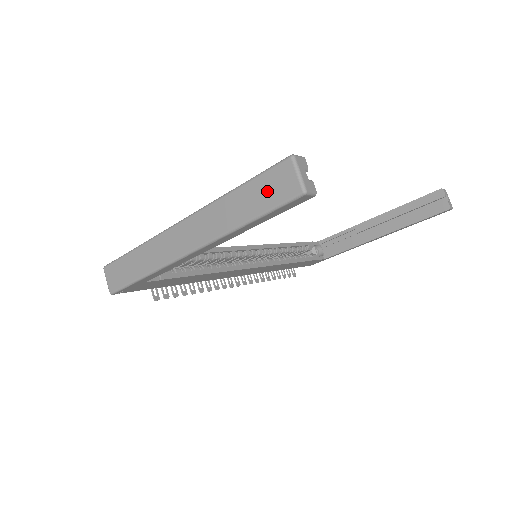
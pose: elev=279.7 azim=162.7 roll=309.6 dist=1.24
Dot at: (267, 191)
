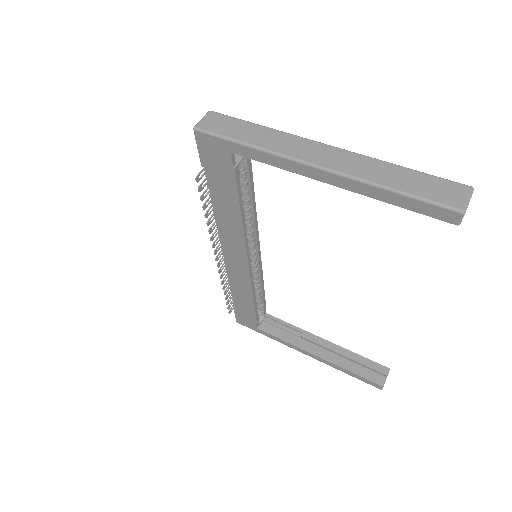
Dot at: (432, 188)
